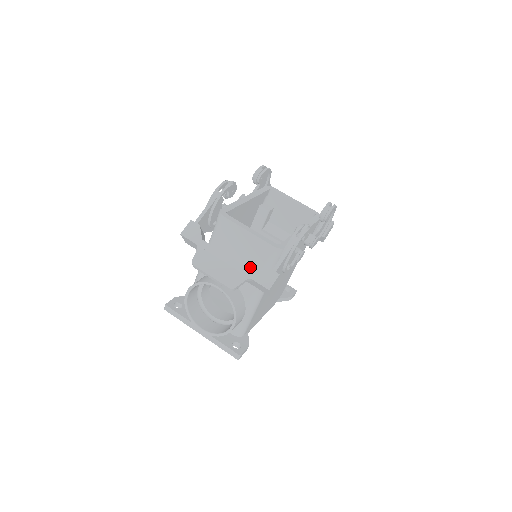
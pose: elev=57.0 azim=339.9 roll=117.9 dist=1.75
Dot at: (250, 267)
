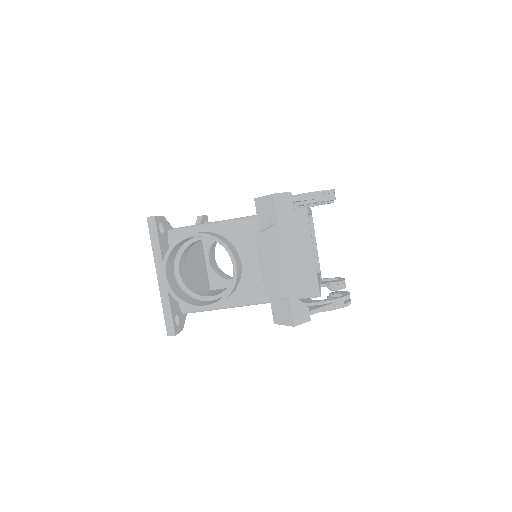
Dot at: occluded
